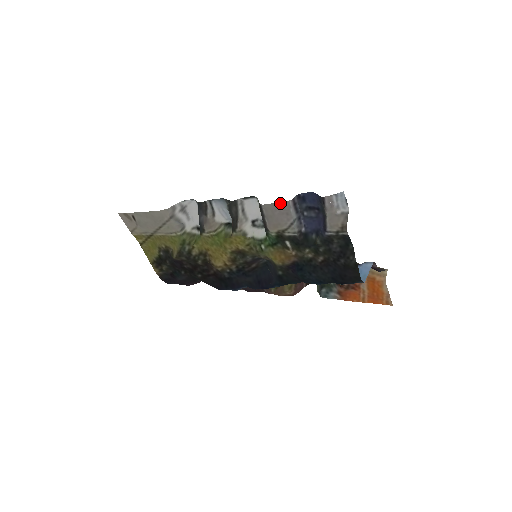
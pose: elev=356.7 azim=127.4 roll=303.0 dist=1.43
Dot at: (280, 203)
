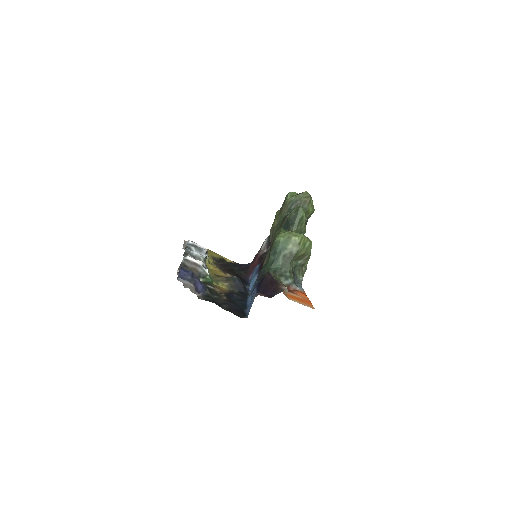
Dot at: (177, 274)
